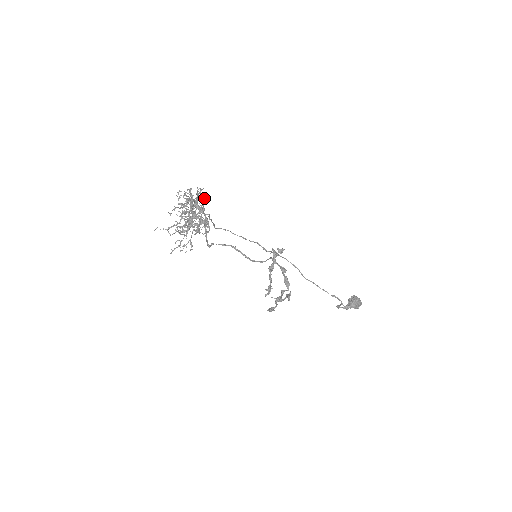
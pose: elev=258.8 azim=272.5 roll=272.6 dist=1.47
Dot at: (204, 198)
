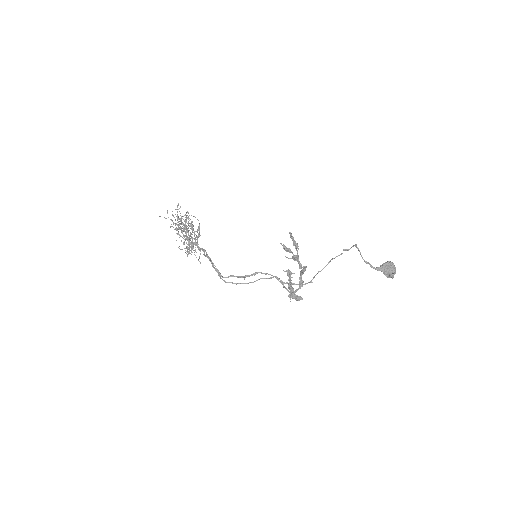
Dot at: occluded
